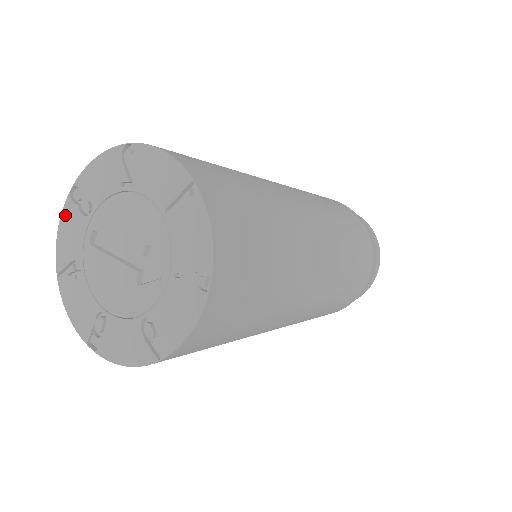
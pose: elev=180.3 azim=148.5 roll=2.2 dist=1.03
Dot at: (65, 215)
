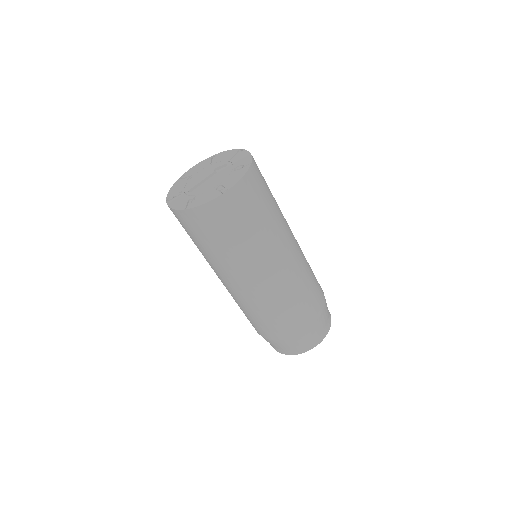
Dot at: (171, 204)
